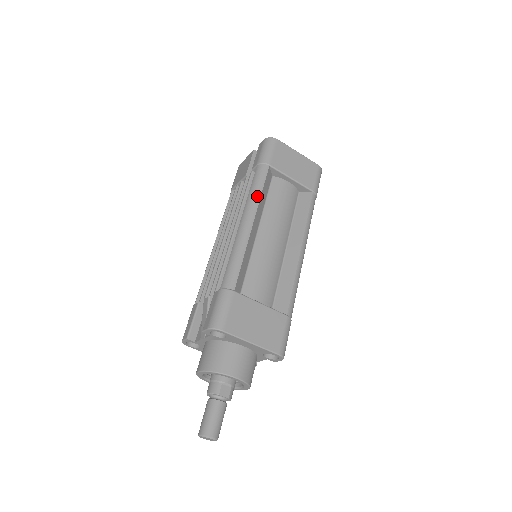
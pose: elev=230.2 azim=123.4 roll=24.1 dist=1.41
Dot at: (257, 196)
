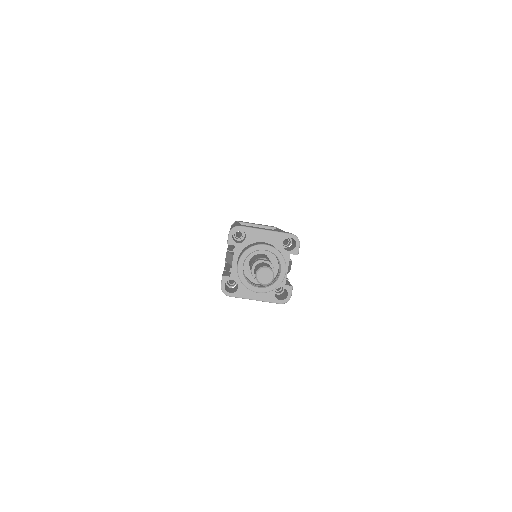
Dot at: occluded
